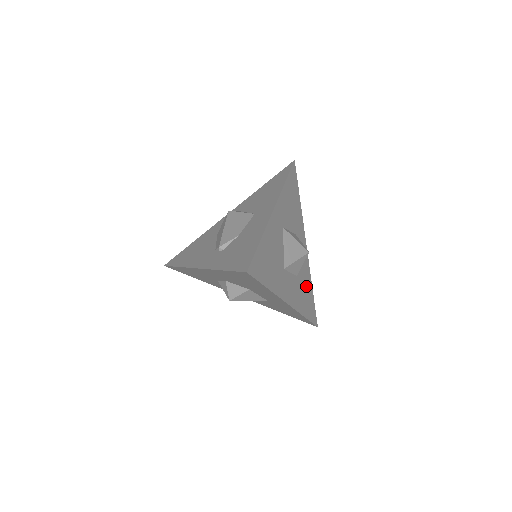
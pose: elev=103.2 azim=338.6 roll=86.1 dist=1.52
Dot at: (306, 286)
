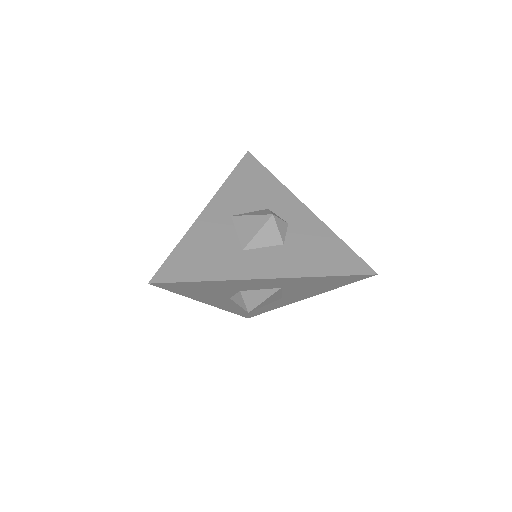
Dot at: (319, 244)
